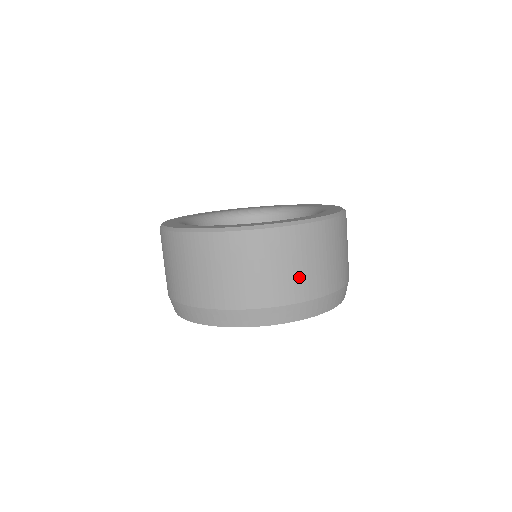
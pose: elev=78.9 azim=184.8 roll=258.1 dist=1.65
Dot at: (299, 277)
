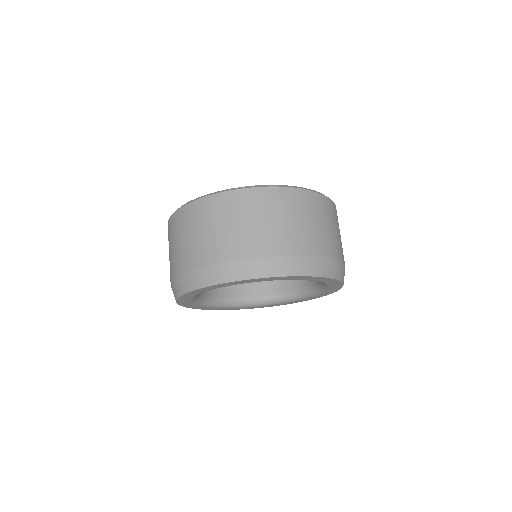
Dot at: (241, 235)
